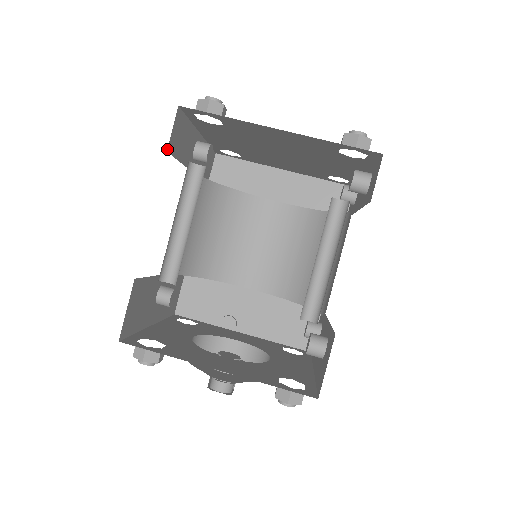
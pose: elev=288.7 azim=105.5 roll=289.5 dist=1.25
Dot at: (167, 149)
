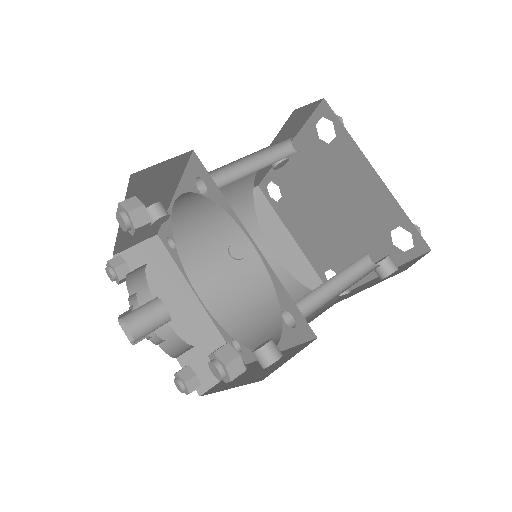
Dot at: (295, 109)
